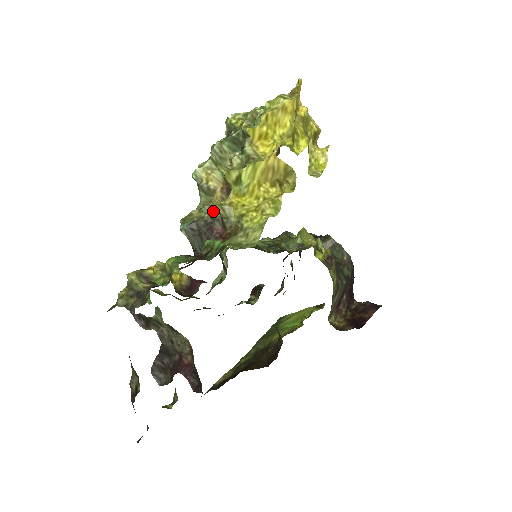
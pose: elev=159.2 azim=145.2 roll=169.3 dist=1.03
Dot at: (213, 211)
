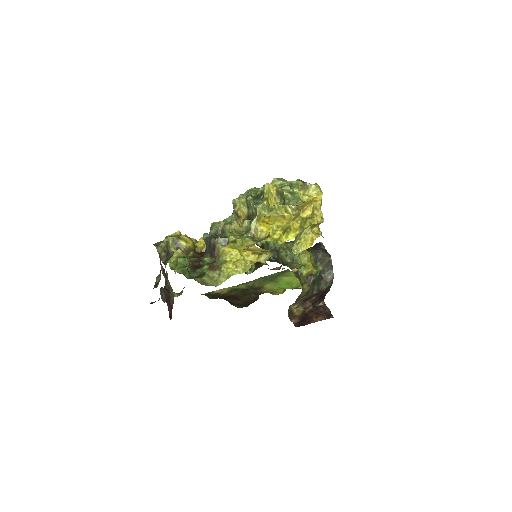
Dot at: (222, 240)
